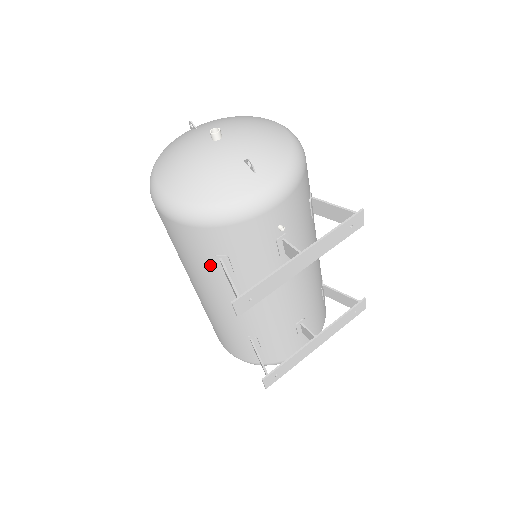
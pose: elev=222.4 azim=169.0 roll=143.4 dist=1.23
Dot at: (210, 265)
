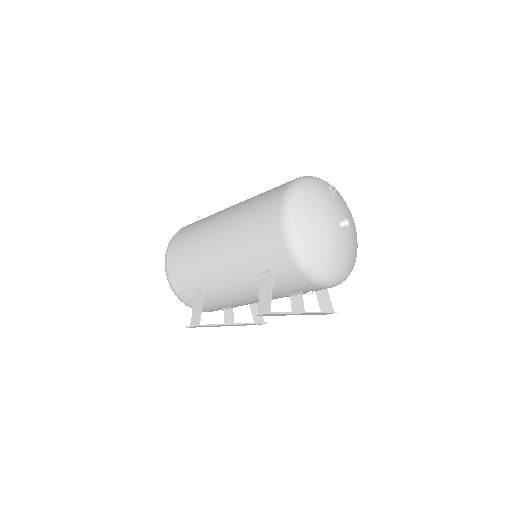
Dot at: (261, 267)
